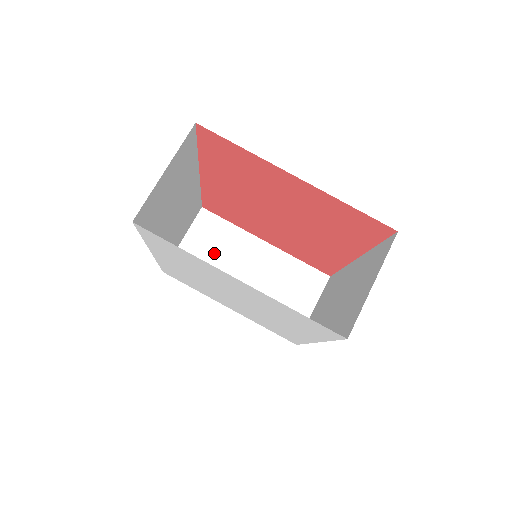
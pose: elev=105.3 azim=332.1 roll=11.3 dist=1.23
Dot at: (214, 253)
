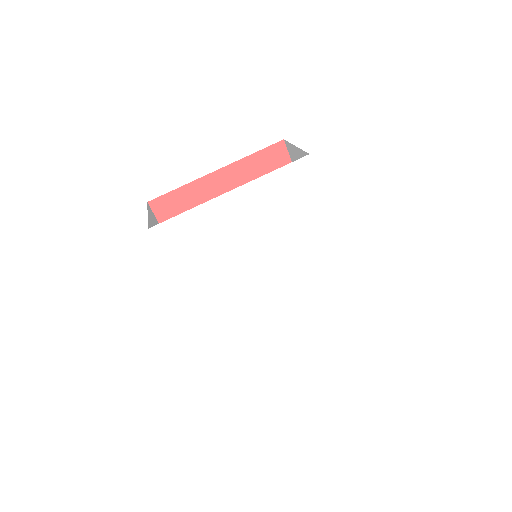
Dot at: occluded
